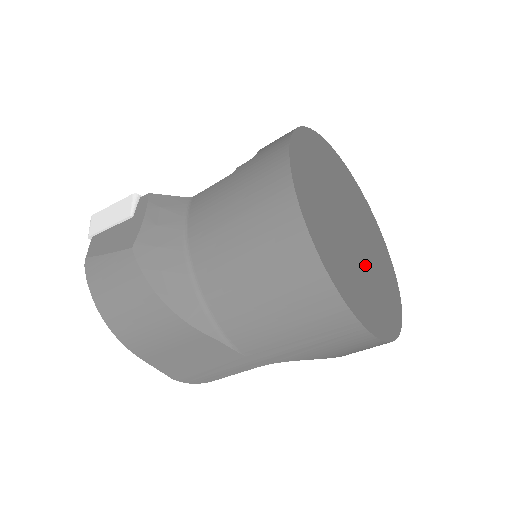
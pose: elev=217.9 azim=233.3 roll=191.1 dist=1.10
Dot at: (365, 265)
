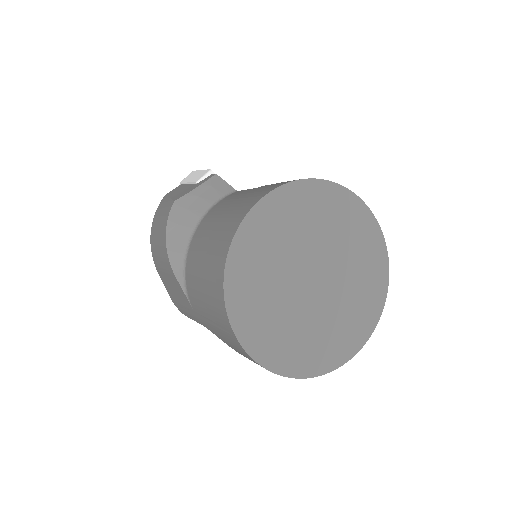
Dot at: (303, 310)
